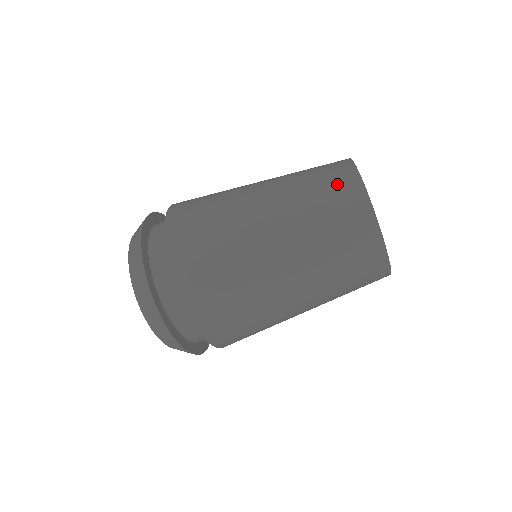
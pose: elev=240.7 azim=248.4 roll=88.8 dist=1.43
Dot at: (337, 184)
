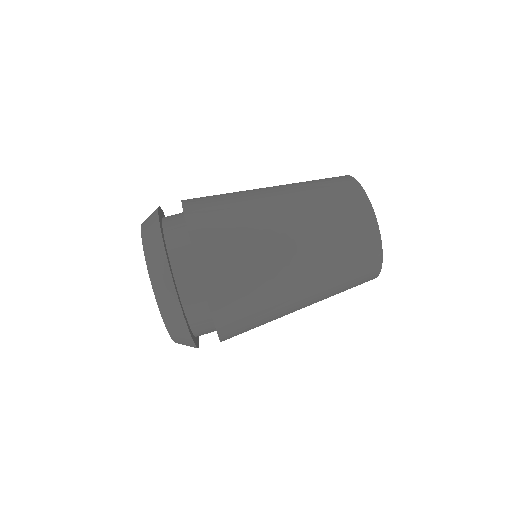
Dot at: (341, 188)
